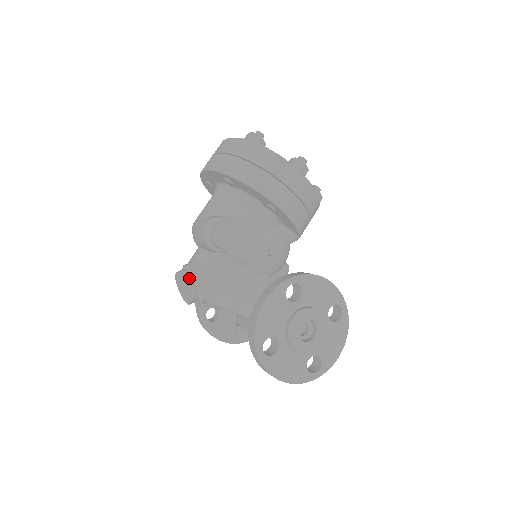
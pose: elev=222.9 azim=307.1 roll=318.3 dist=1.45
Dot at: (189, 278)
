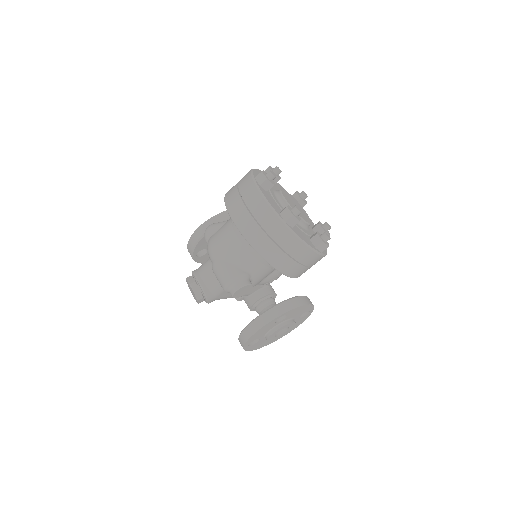
Dot at: (201, 295)
